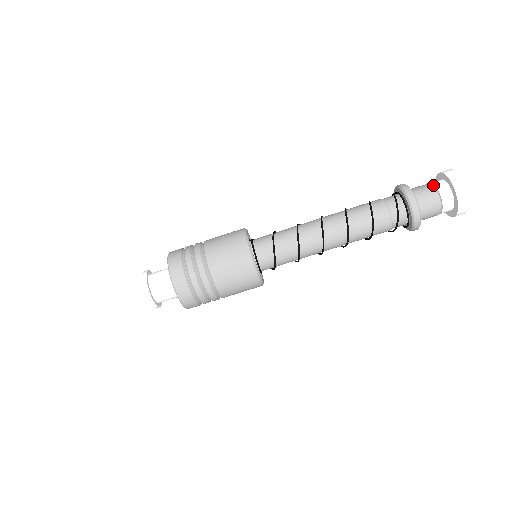
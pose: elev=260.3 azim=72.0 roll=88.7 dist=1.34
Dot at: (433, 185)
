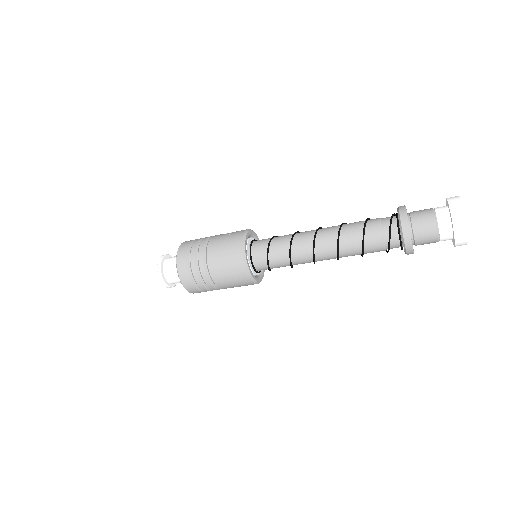
Dot at: (434, 211)
